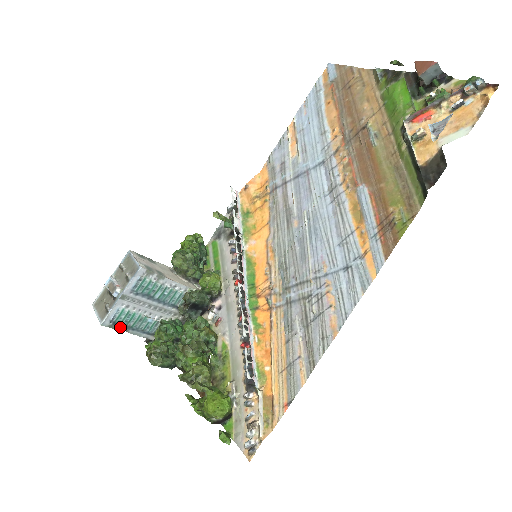
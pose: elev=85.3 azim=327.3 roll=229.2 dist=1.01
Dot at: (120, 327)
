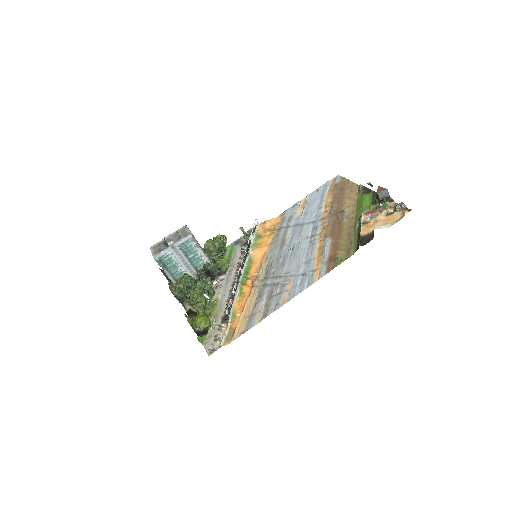
Dot at: (162, 265)
